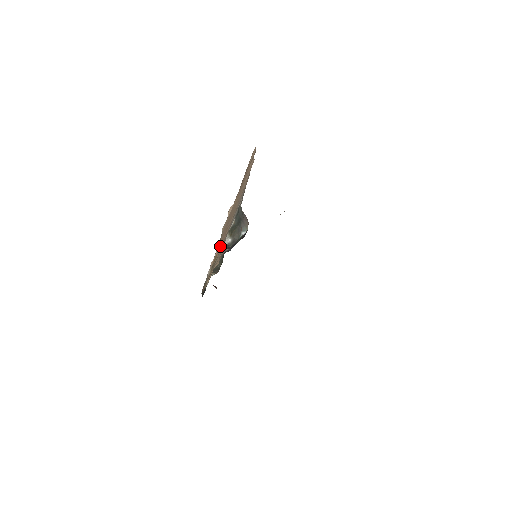
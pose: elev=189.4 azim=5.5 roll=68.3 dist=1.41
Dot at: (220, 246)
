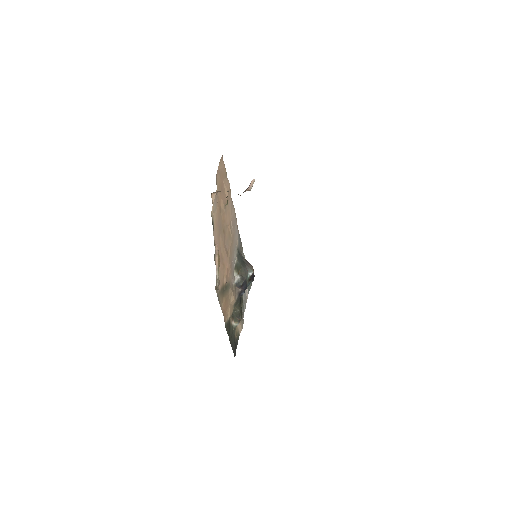
Dot at: (225, 263)
